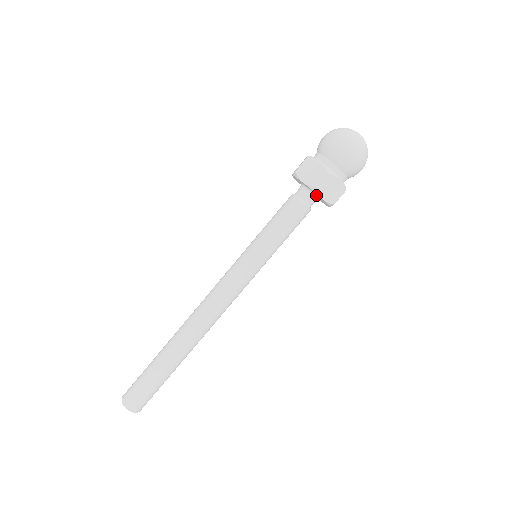
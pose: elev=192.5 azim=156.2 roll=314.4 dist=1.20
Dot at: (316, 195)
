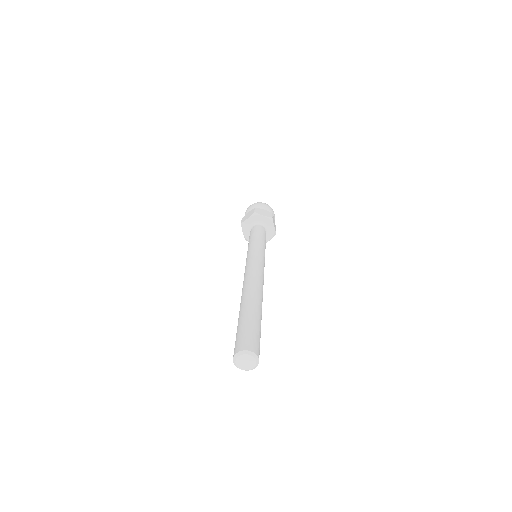
Dot at: (260, 222)
